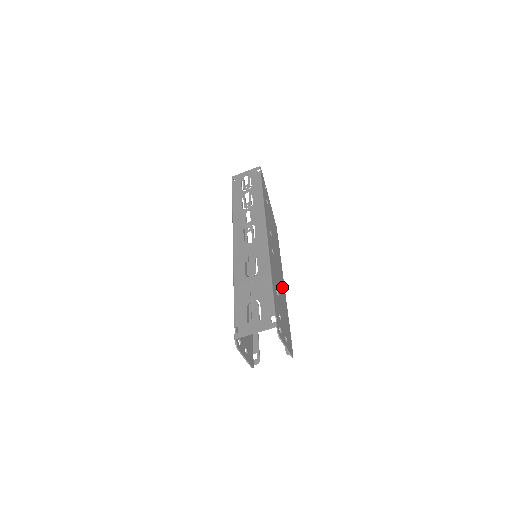
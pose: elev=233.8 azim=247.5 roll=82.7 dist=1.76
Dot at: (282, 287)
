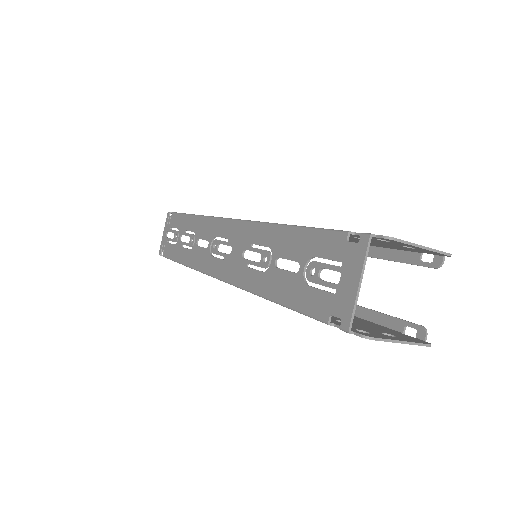
Dot at: occluded
